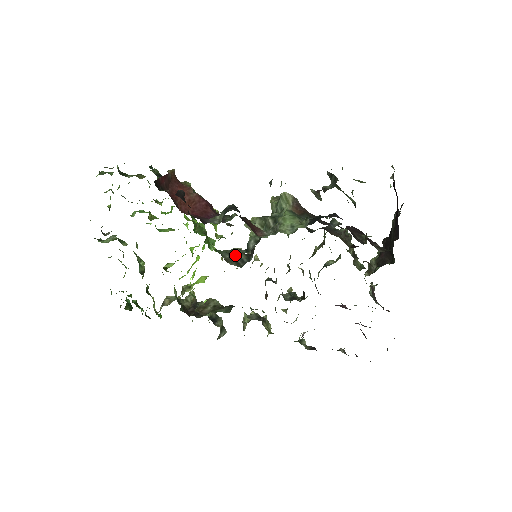
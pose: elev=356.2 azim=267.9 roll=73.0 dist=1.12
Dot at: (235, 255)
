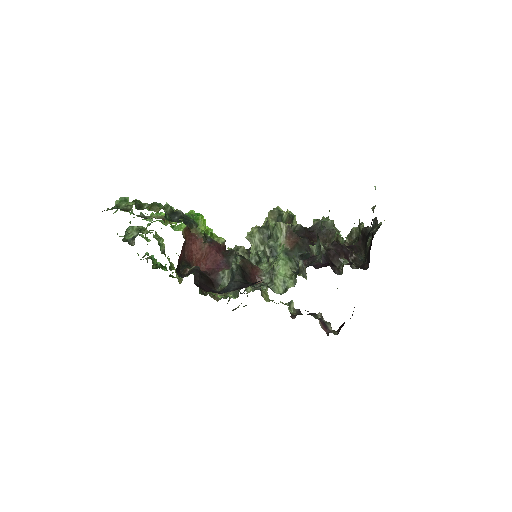
Dot at: occluded
